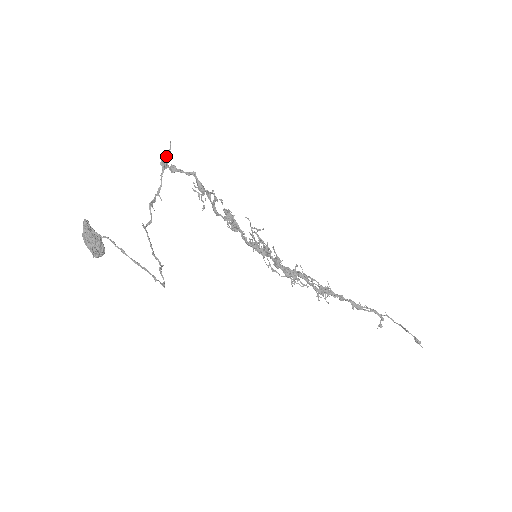
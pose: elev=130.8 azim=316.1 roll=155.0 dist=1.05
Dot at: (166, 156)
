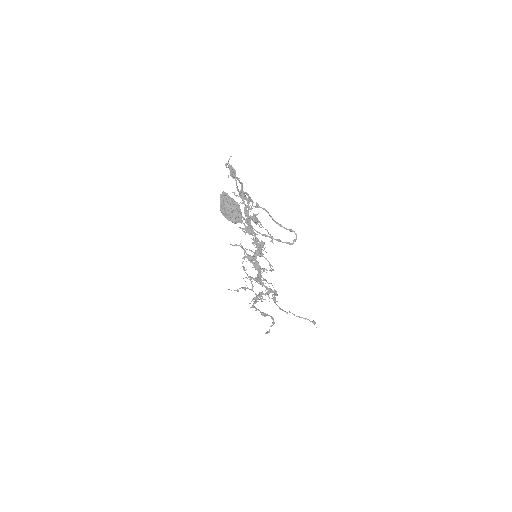
Dot at: (231, 166)
